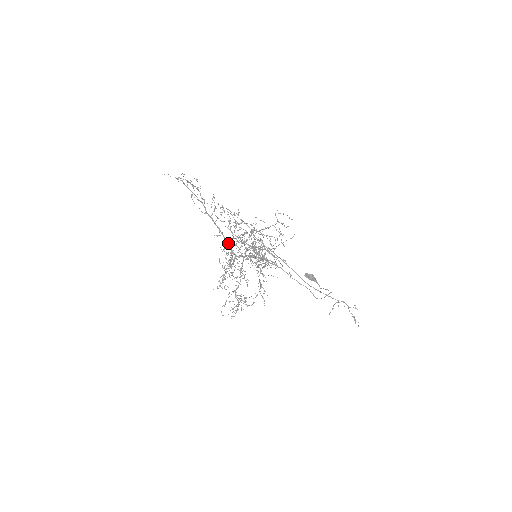
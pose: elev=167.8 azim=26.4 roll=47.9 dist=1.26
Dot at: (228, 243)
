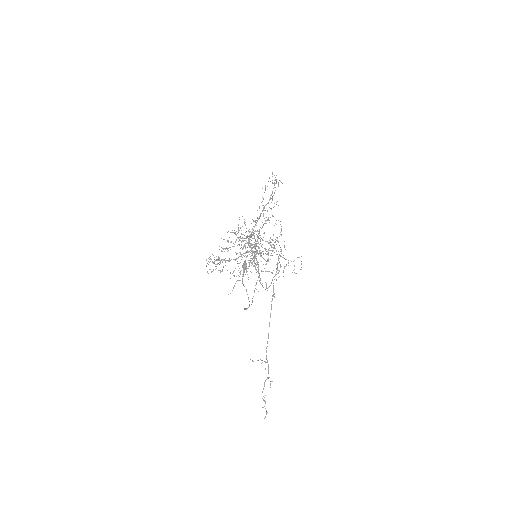
Dot at: occluded
